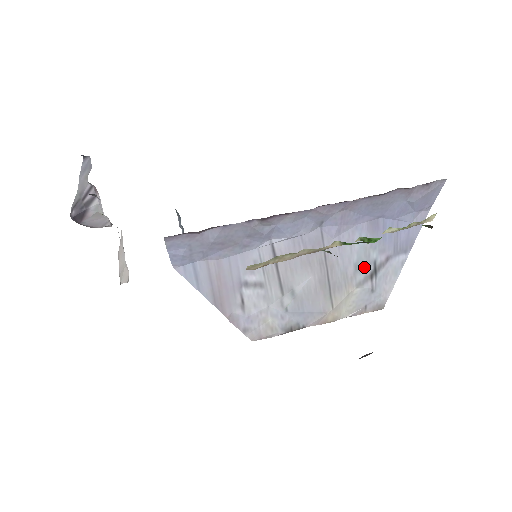
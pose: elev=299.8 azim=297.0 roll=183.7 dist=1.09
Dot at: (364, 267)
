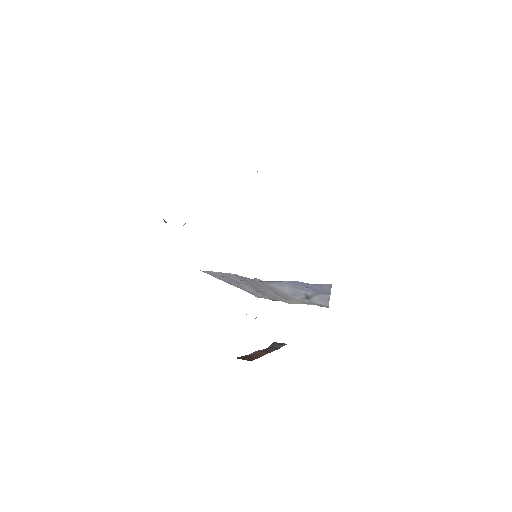
Dot at: (299, 295)
